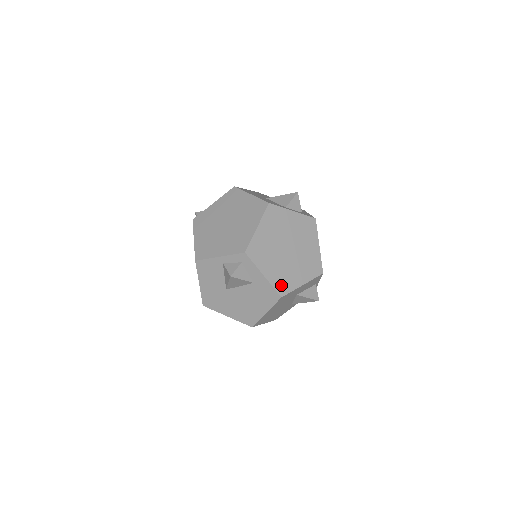
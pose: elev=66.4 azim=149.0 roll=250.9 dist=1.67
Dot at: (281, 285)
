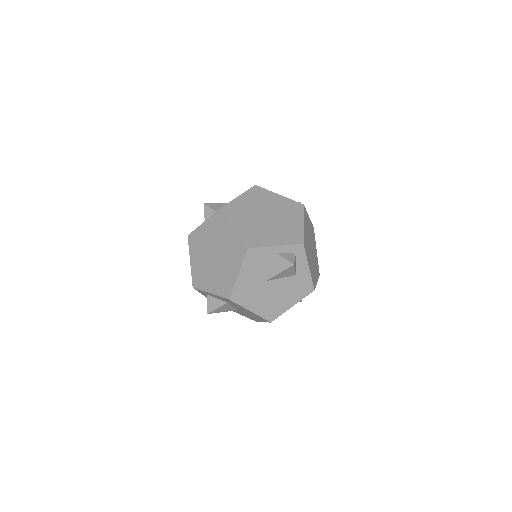
Dot at: (313, 279)
